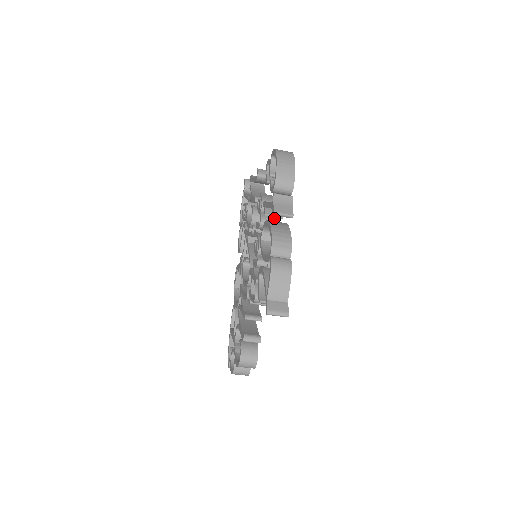
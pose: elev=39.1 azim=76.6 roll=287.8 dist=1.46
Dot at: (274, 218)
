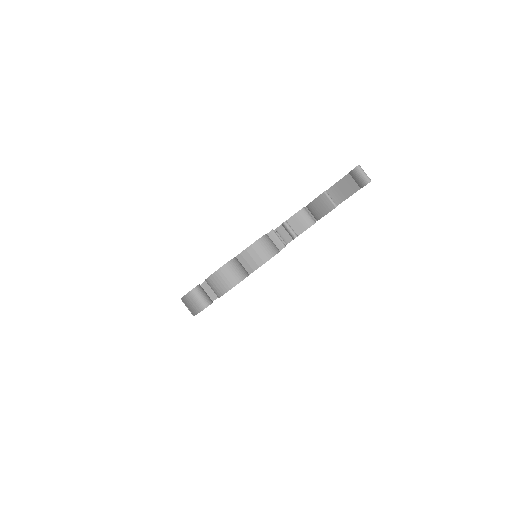
Dot at: occluded
